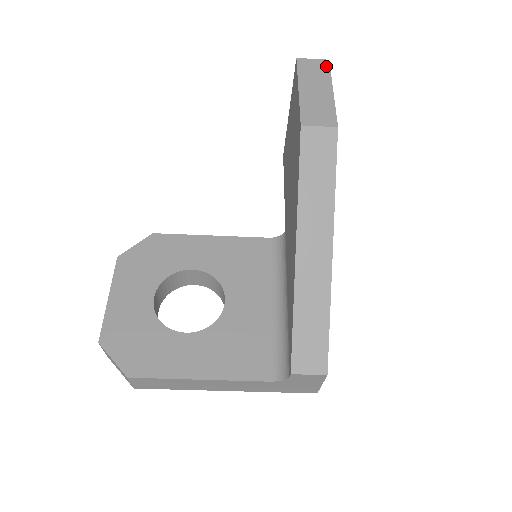
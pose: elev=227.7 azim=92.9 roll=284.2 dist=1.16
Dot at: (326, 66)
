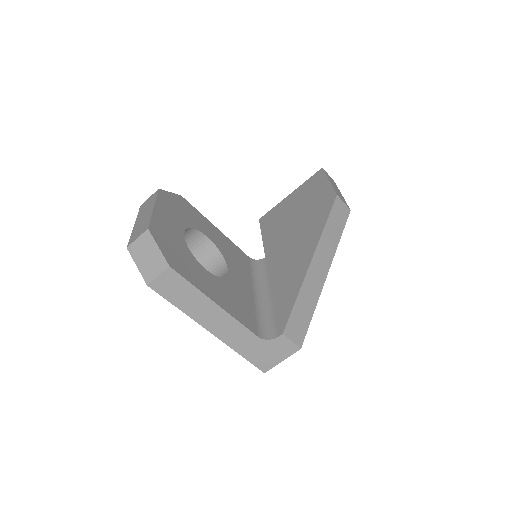
Dot at: (335, 183)
